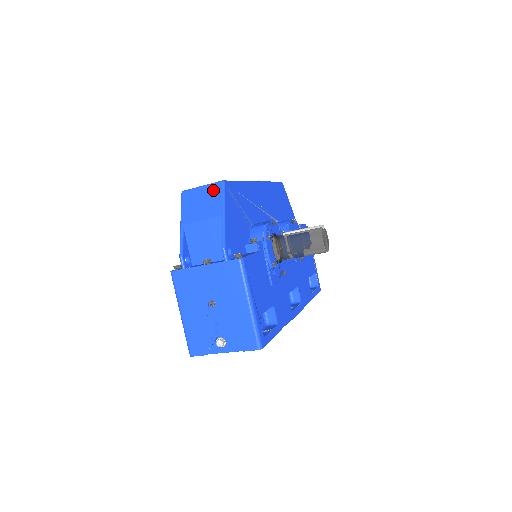
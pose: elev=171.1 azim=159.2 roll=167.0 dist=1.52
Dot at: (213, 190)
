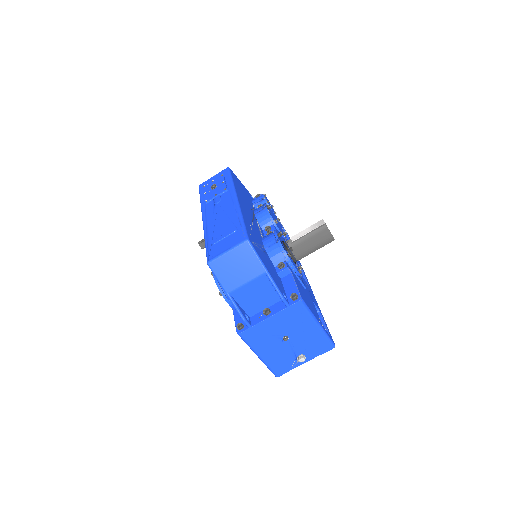
Dot at: (242, 252)
